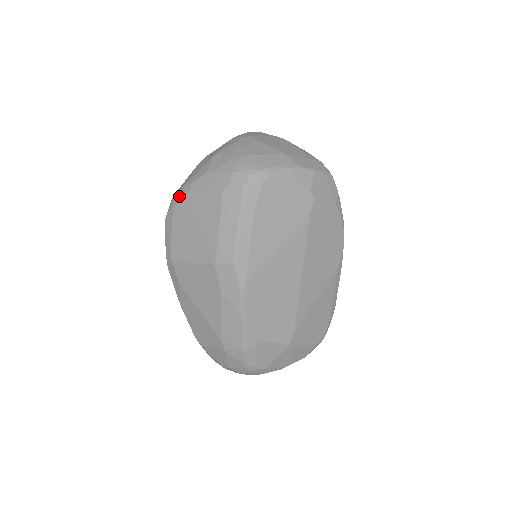
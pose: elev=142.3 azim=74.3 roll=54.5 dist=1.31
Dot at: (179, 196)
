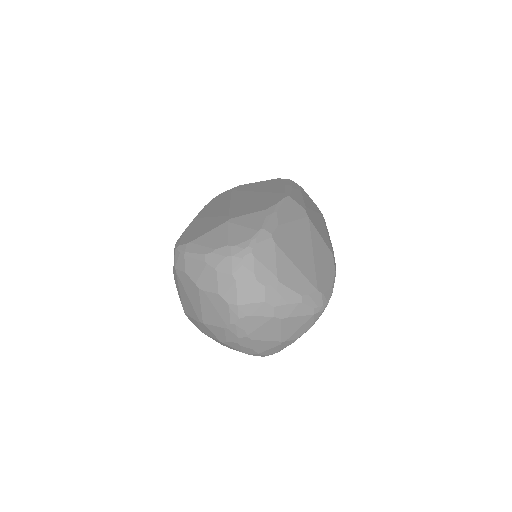
Dot at: occluded
